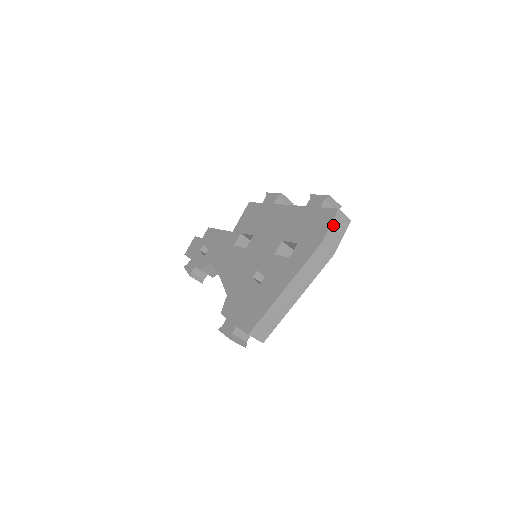
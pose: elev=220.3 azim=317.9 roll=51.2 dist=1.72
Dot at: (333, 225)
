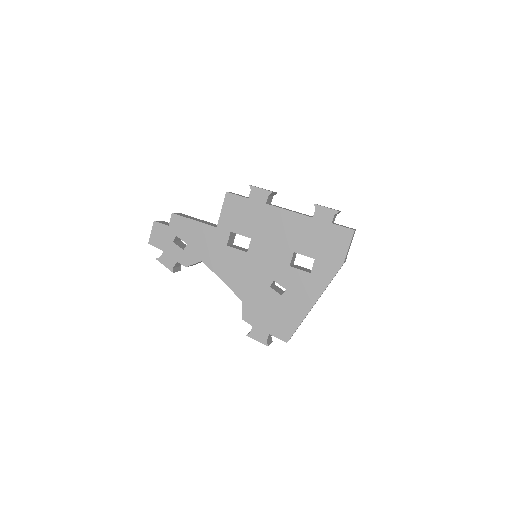
Dot at: occluded
